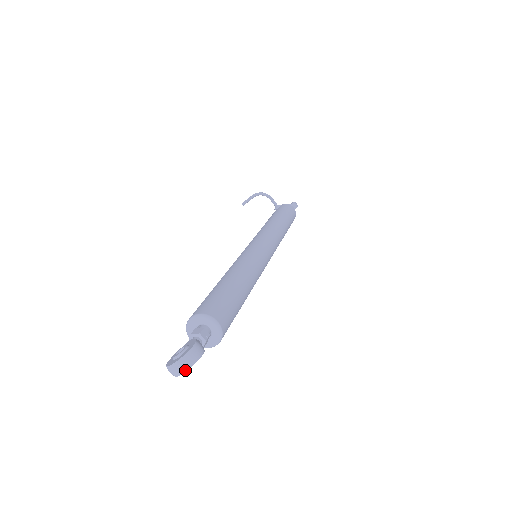
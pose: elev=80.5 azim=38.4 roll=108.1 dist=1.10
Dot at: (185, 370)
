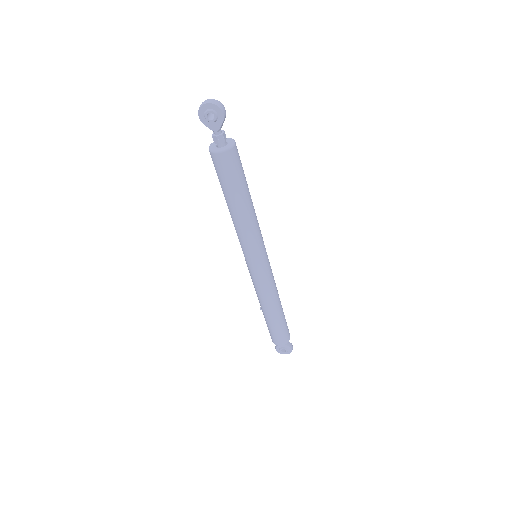
Dot at: (211, 102)
